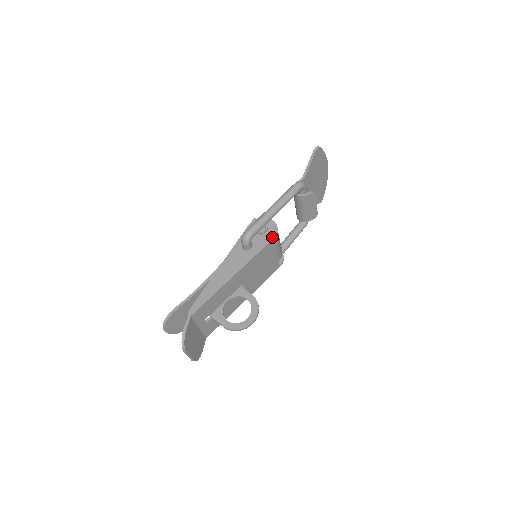
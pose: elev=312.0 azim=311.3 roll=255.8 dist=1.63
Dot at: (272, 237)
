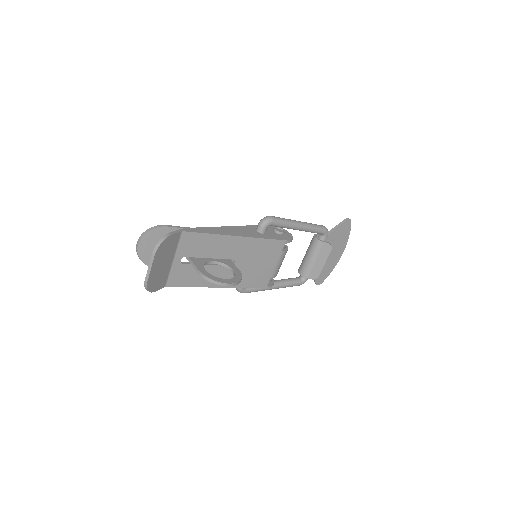
Dot at: (286, 239)
